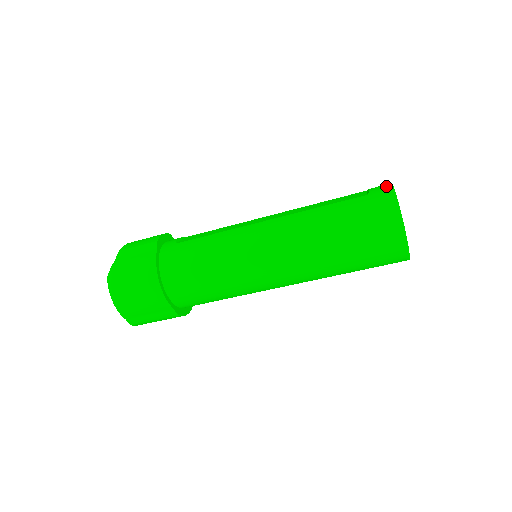
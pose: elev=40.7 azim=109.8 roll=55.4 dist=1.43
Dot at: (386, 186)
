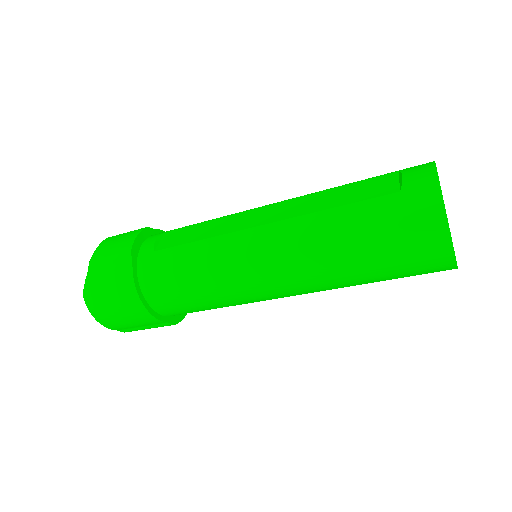
Dot at: (427, 175)
